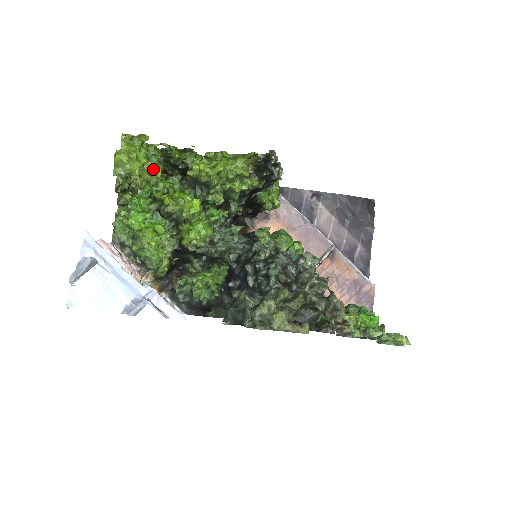
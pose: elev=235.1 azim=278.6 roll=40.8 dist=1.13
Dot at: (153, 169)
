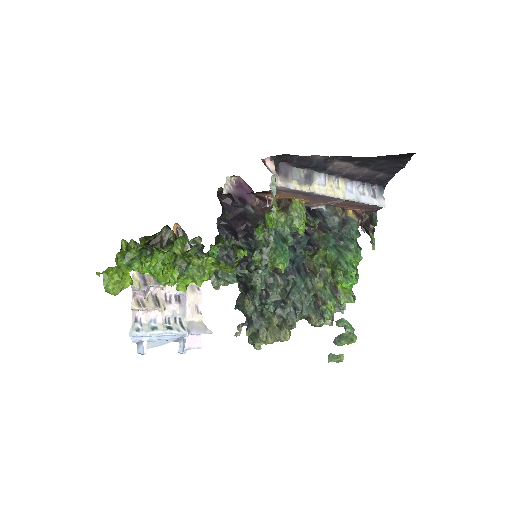
Dot at: (141, 271)
